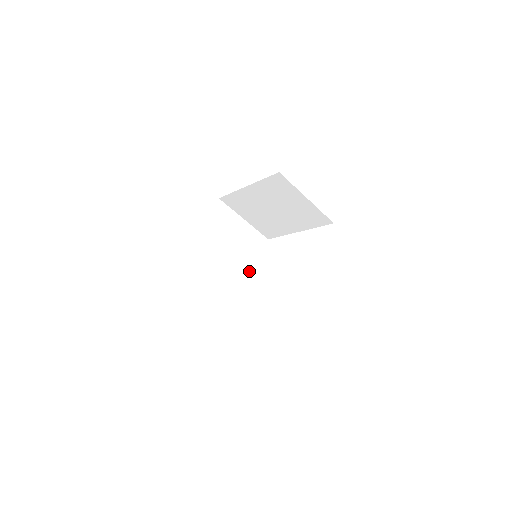
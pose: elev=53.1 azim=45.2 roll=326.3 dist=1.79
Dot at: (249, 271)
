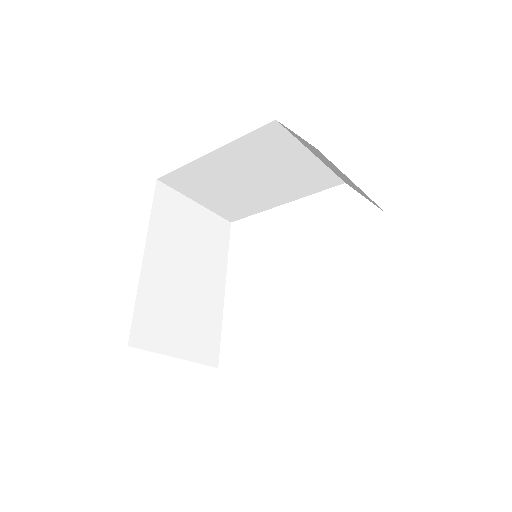
Dot at: (222, 274)
